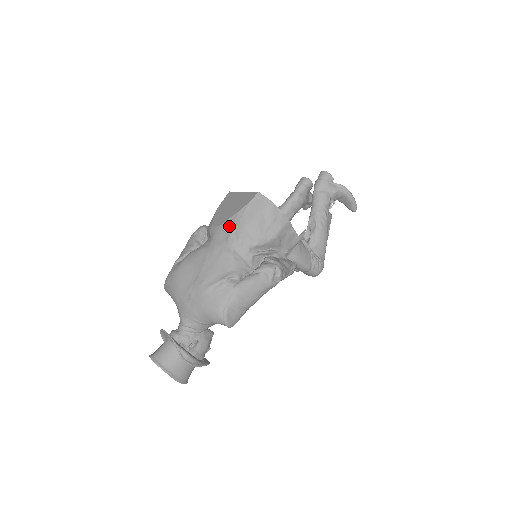
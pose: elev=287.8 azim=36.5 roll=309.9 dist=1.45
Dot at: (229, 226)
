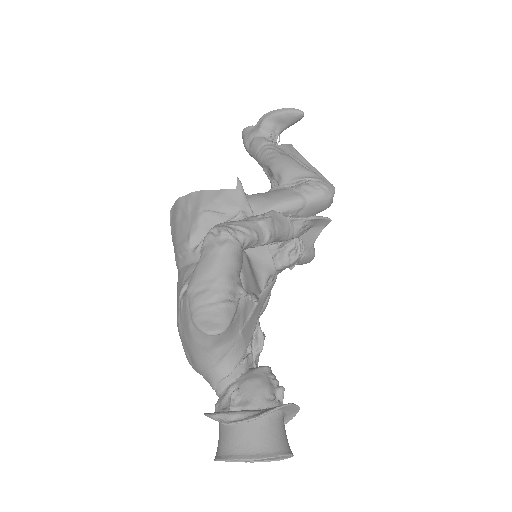
Dot at: occluded
